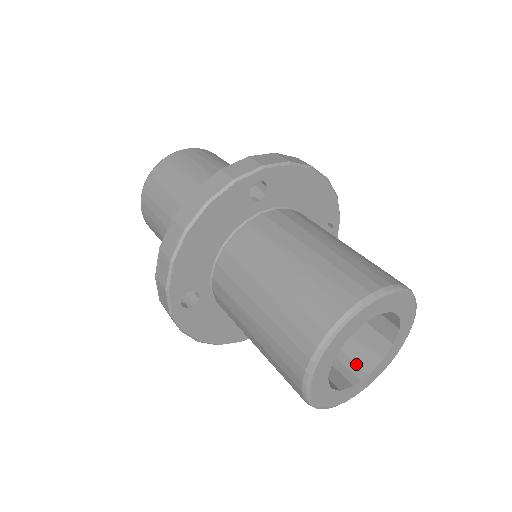
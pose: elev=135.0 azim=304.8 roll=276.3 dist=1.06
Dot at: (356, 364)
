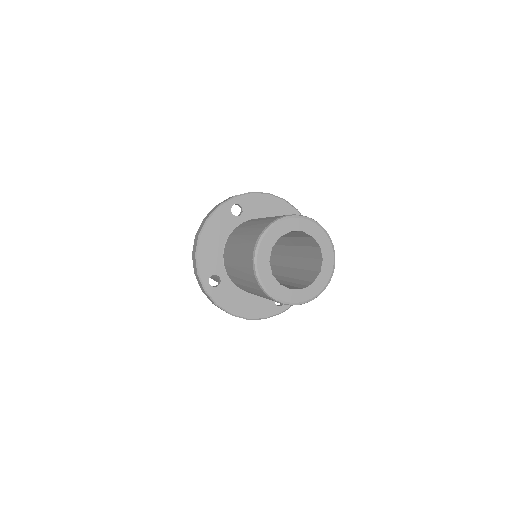
Dot at: (308, 281)
